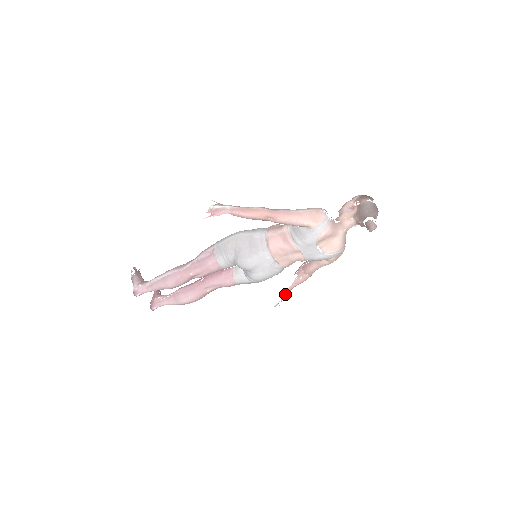
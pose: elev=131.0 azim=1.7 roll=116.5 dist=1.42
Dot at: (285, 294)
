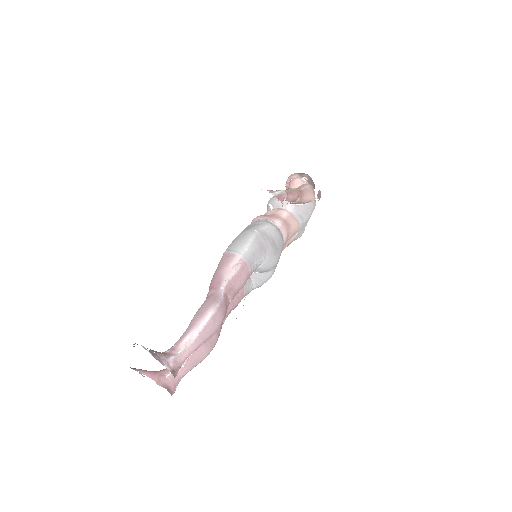
Dot at: occluded
